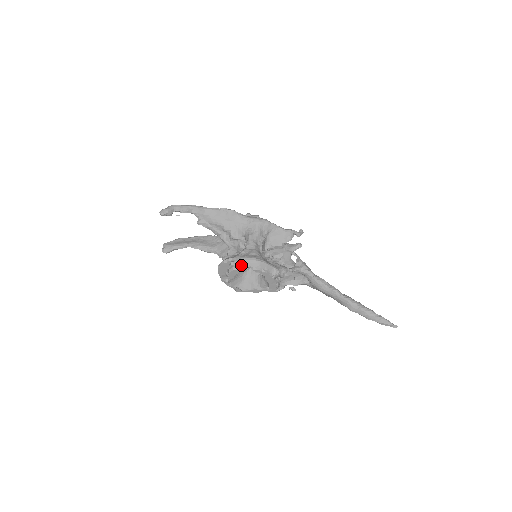
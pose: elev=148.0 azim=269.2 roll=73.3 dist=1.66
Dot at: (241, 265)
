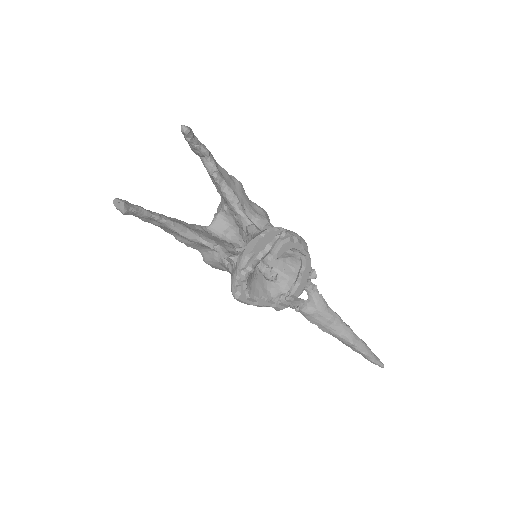
Dot at: (297, 238)
